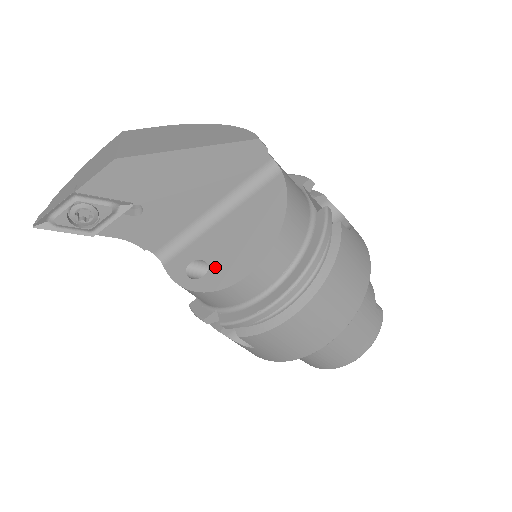
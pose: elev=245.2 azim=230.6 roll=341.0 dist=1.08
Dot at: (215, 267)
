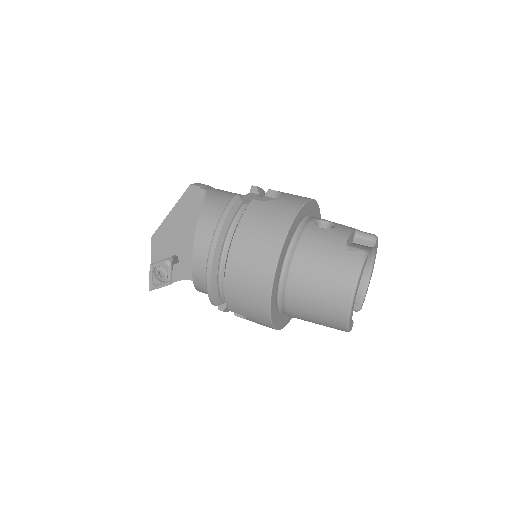
Dot at: occluded
